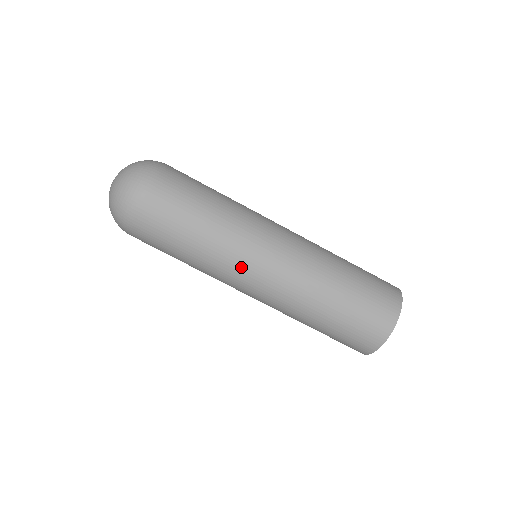
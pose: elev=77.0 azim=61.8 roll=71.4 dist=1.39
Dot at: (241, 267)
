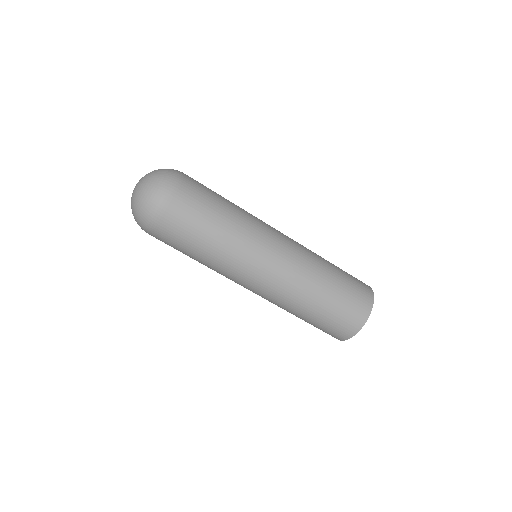
Dot at: (246, 270)
